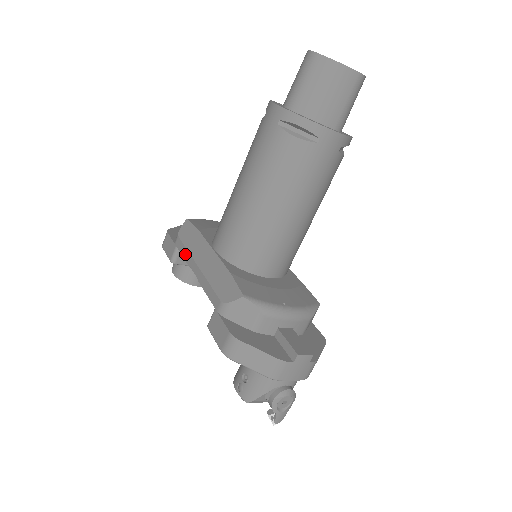
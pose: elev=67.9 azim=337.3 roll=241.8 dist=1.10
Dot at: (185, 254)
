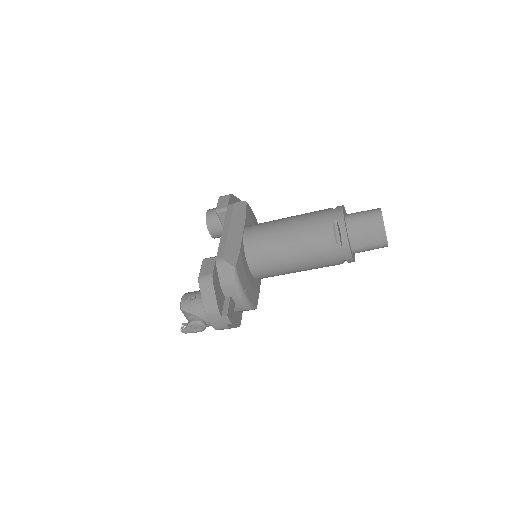
Dot at: (228, 216)
